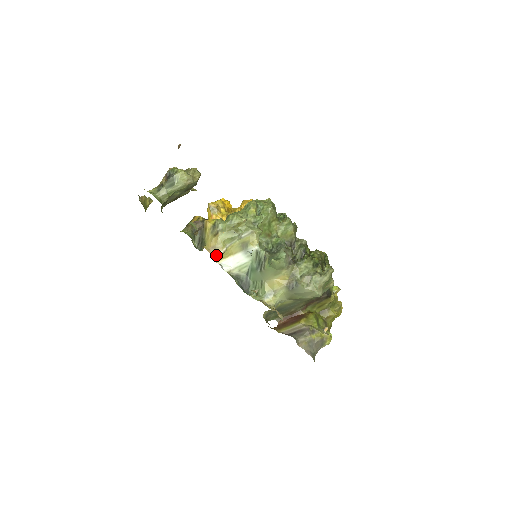
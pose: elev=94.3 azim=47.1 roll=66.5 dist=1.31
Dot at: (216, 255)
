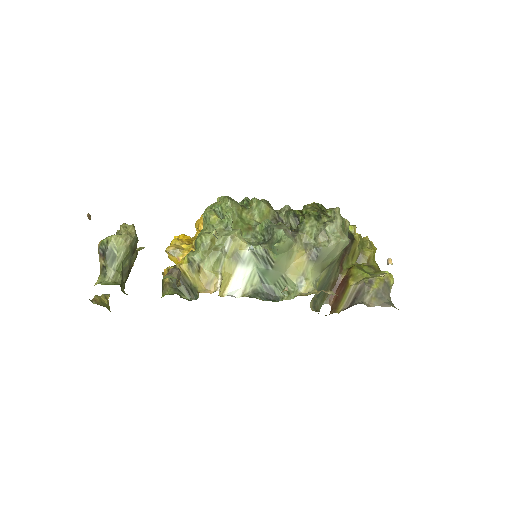
Dot at: (216, 289)
